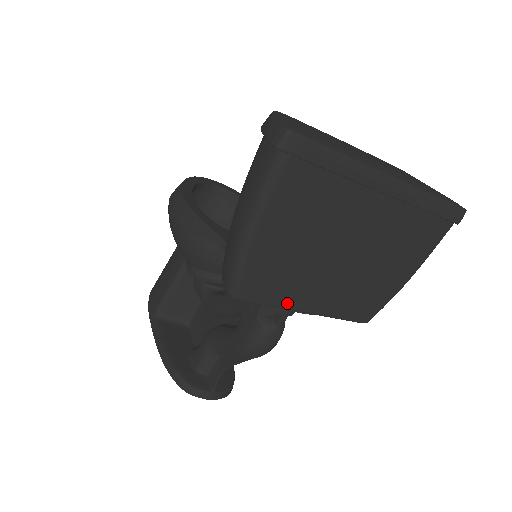
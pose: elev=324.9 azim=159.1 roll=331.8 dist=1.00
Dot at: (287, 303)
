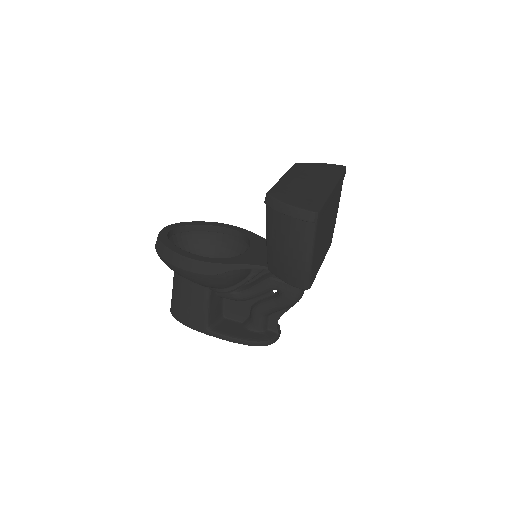
Dot at: (318, 270)
